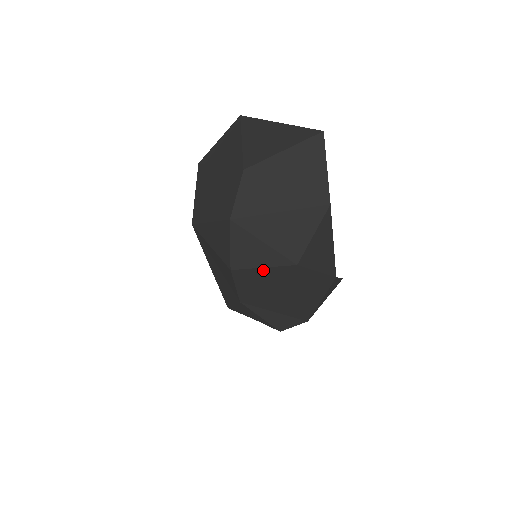
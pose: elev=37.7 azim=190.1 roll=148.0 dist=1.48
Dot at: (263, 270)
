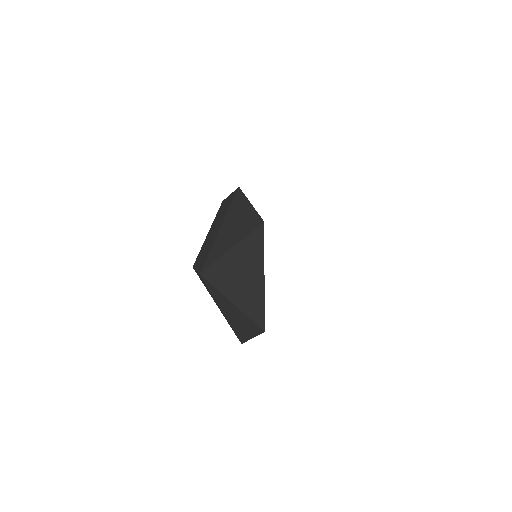
Dot at: occluded
